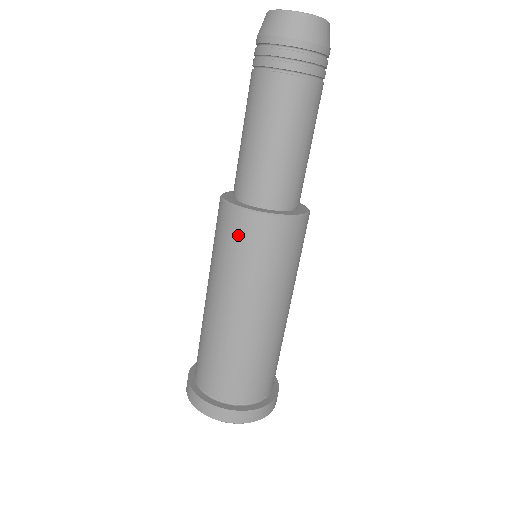
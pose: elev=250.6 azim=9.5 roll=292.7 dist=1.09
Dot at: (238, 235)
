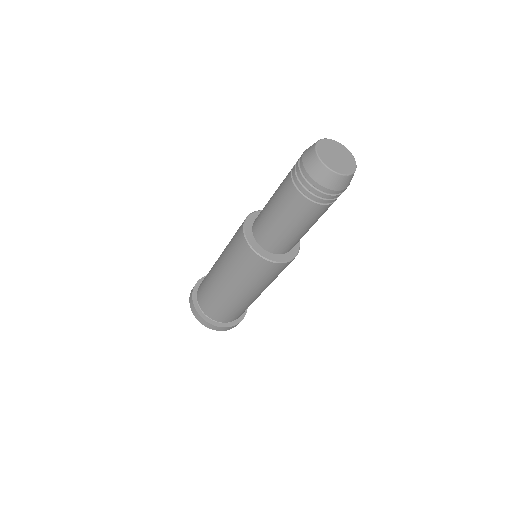
Dot at: (238, 248)
